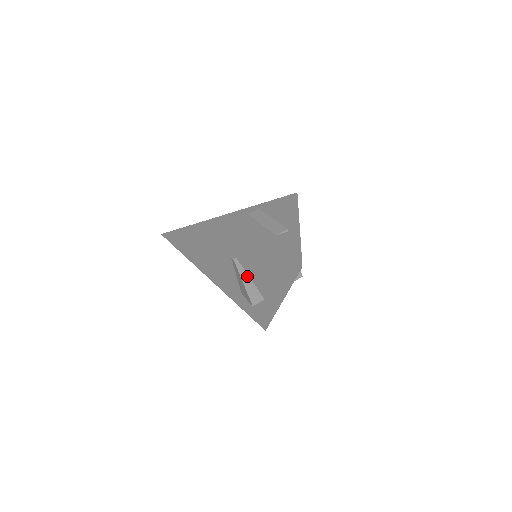
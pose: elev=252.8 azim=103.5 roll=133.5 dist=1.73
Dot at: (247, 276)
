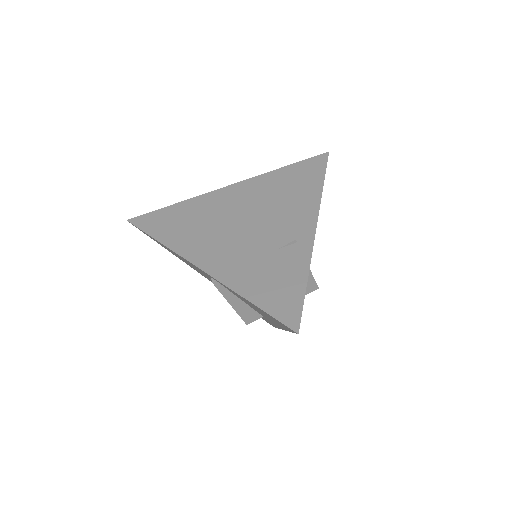
Dot at: (235, 297)
